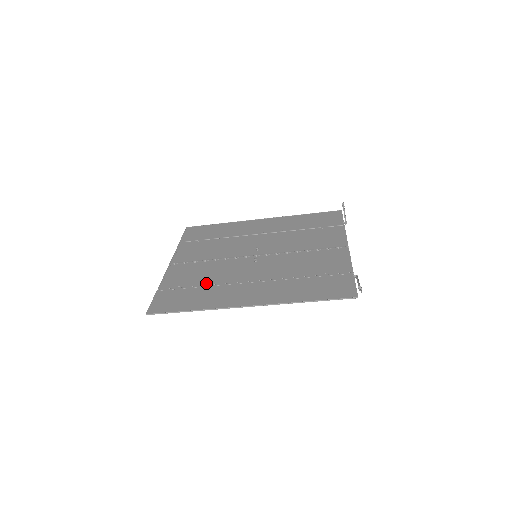
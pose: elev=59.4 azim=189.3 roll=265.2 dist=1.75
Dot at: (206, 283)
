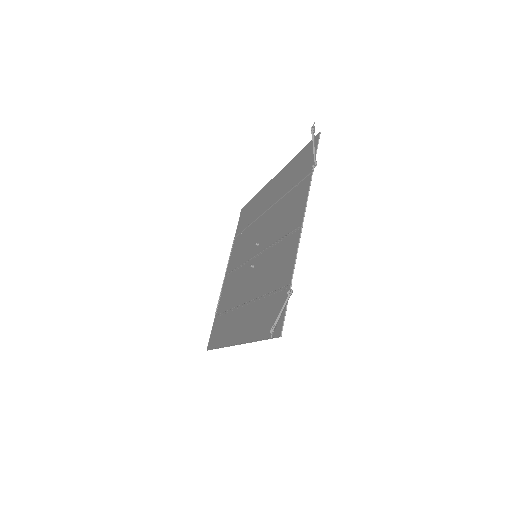
Dot at: (230, 307)
